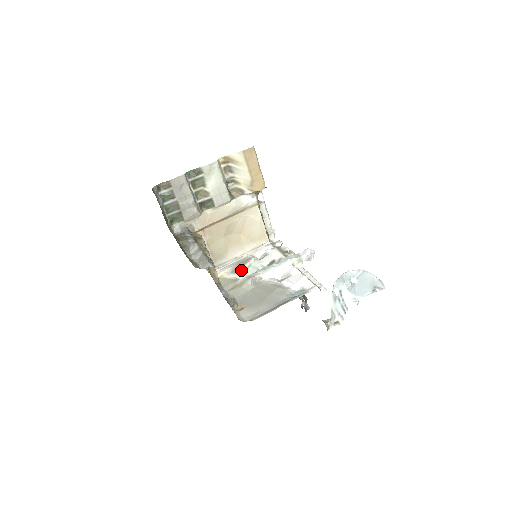
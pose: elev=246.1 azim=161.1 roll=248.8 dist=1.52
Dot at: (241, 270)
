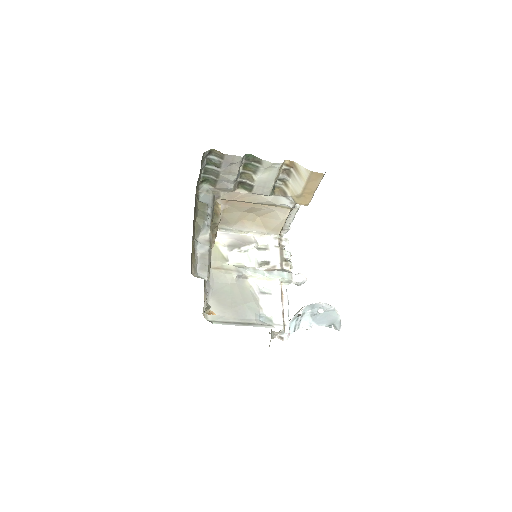
Dot at: (236, 251)
